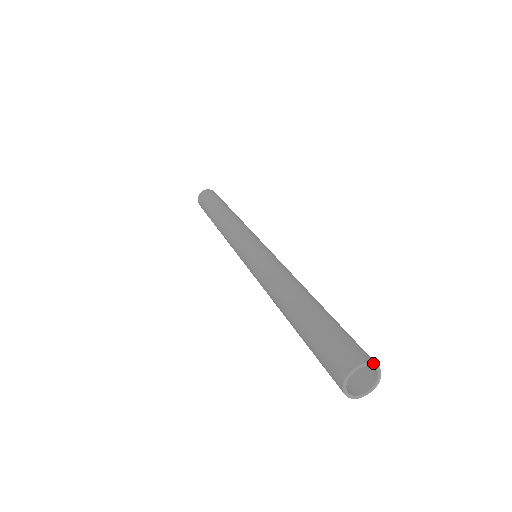
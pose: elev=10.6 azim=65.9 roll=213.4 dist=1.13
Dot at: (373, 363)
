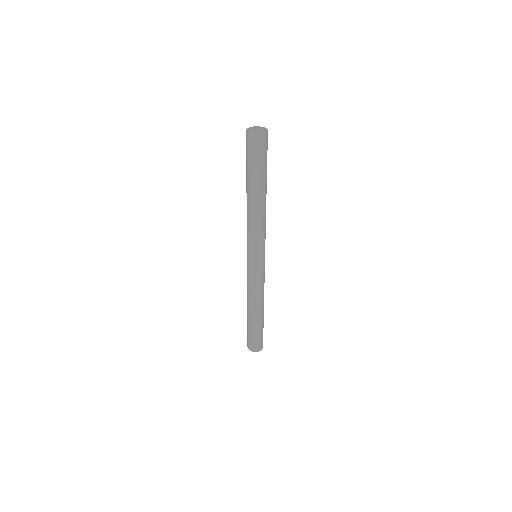
Dot at: occluded
